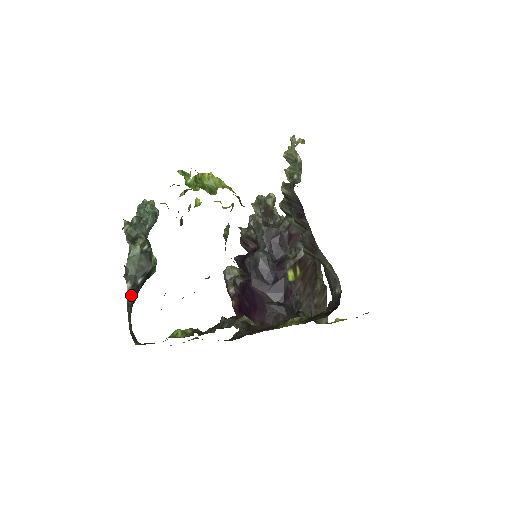
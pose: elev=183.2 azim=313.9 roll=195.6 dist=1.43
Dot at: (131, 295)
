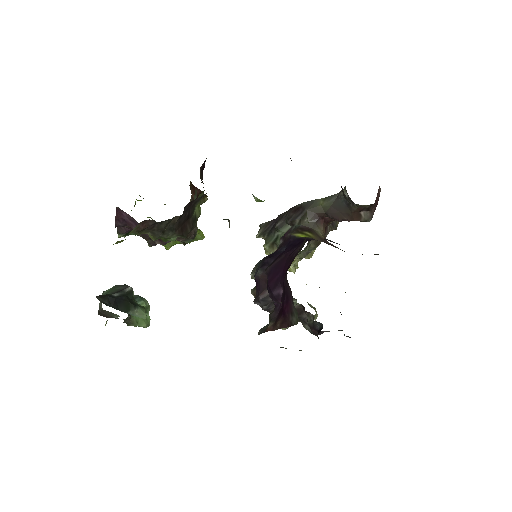
Dot at: (102, 297)
